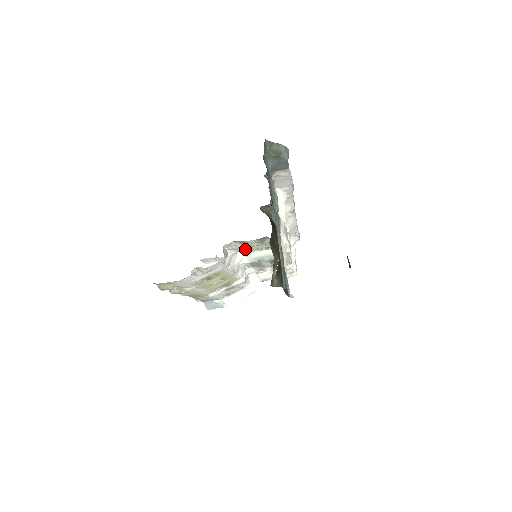
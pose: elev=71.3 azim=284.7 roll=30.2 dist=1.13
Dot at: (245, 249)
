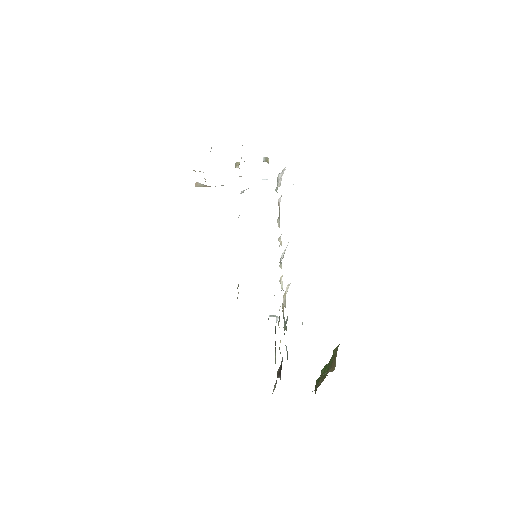
Dot at: occluded
